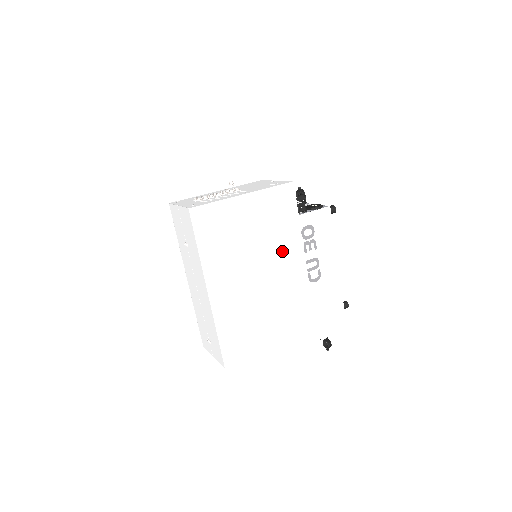
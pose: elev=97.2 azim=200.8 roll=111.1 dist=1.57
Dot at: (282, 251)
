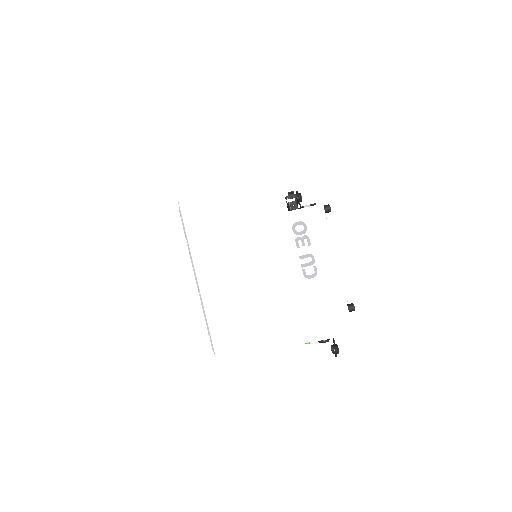
Dot at: (272, 245)
